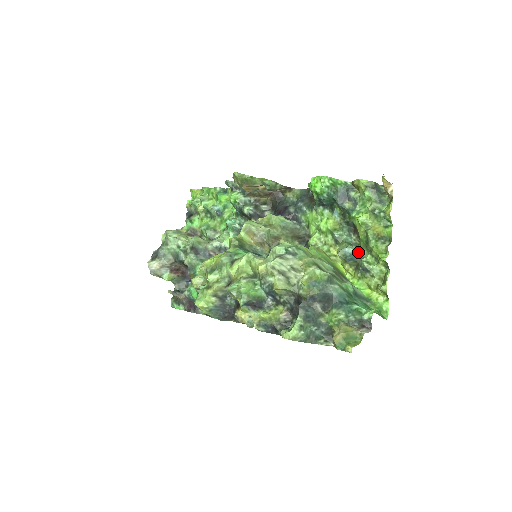
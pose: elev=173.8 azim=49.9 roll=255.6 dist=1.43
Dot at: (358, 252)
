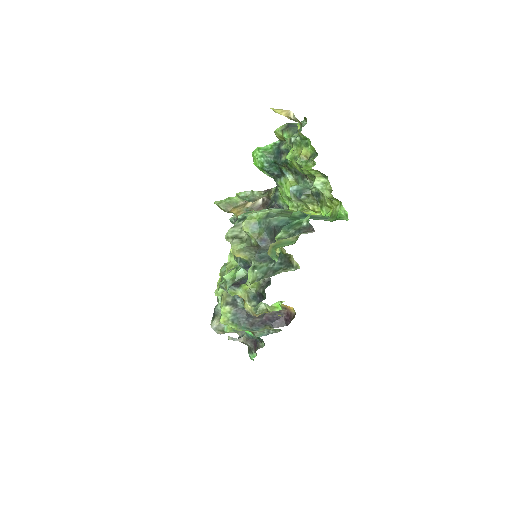
Dot at: (309, 187)
